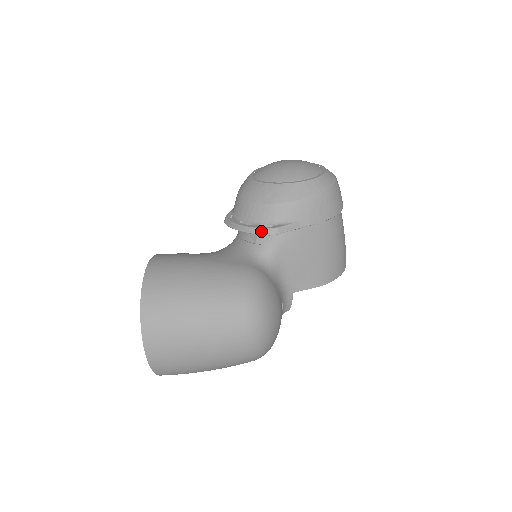
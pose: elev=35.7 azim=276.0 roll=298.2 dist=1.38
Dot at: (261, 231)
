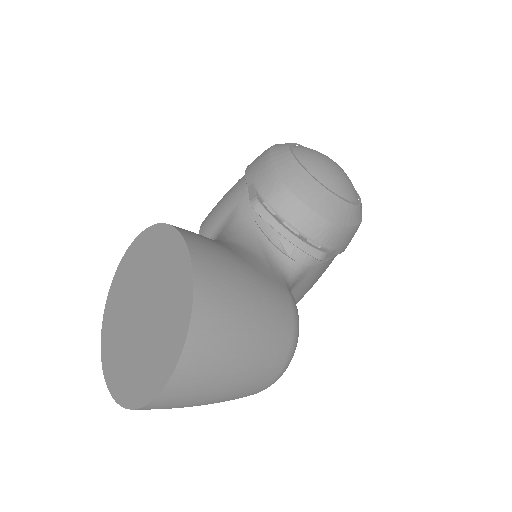
Dot at: (311, 251)
